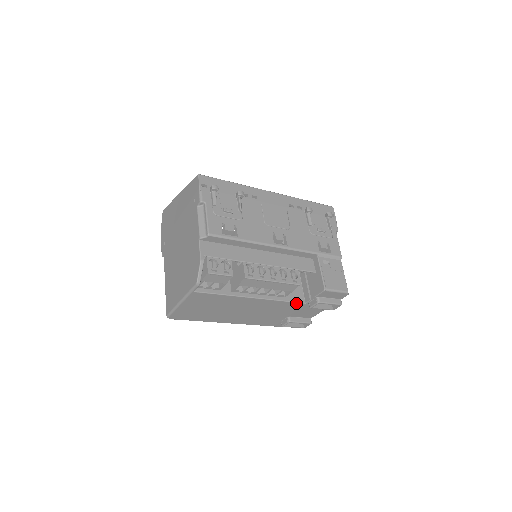
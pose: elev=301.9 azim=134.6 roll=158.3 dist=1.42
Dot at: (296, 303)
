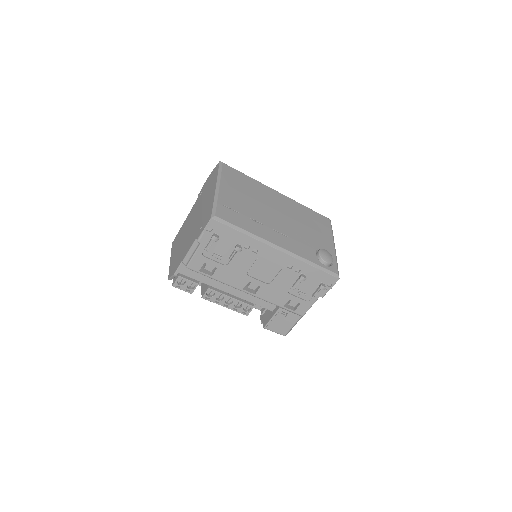
Dot at: occluded
